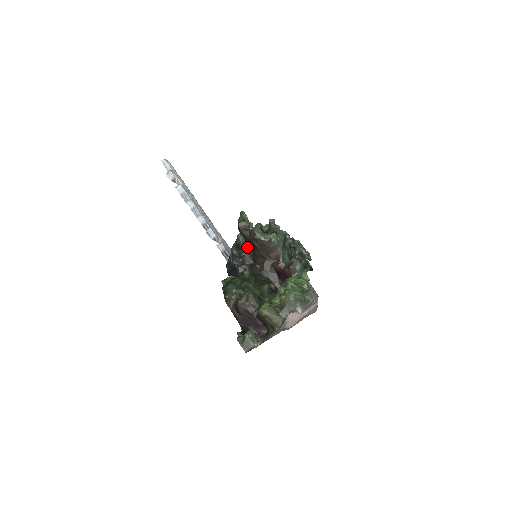
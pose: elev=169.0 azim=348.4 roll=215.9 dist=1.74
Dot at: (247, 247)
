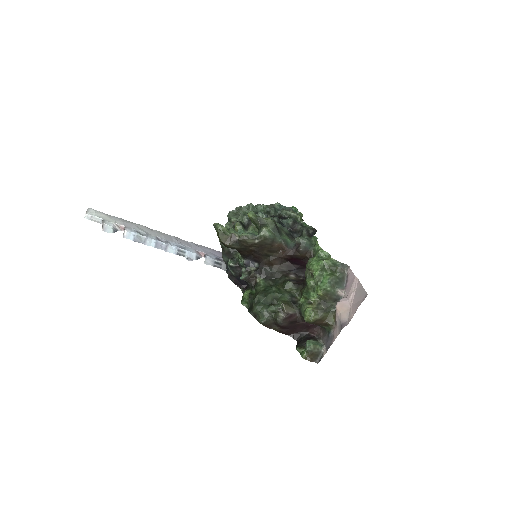
Dot at: (242, 254)
